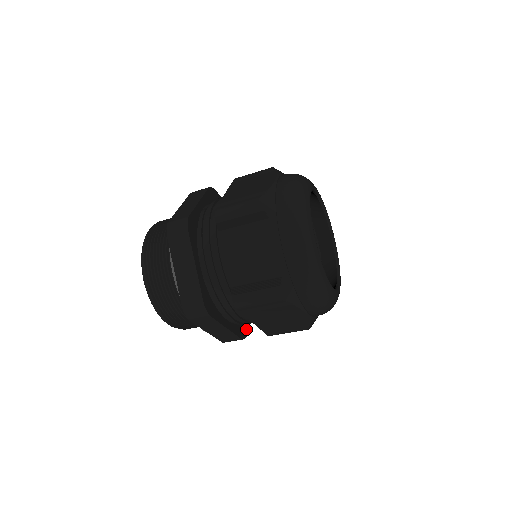
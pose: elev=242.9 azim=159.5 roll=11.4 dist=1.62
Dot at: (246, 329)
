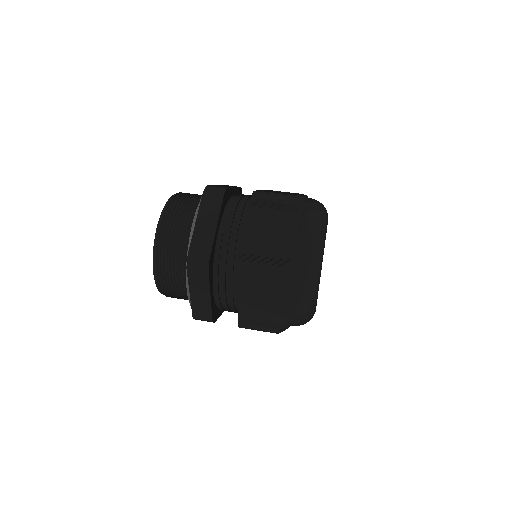
Dot at: occluded
